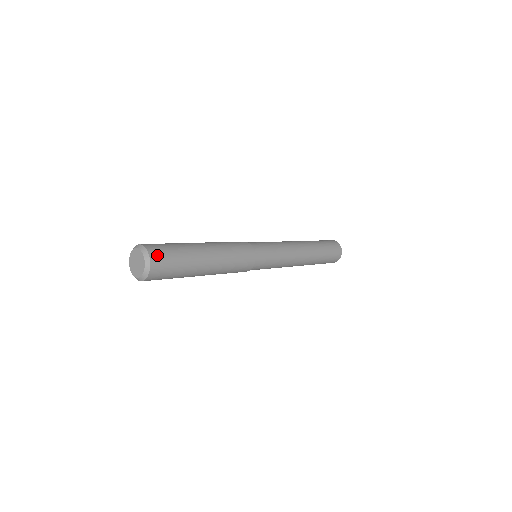
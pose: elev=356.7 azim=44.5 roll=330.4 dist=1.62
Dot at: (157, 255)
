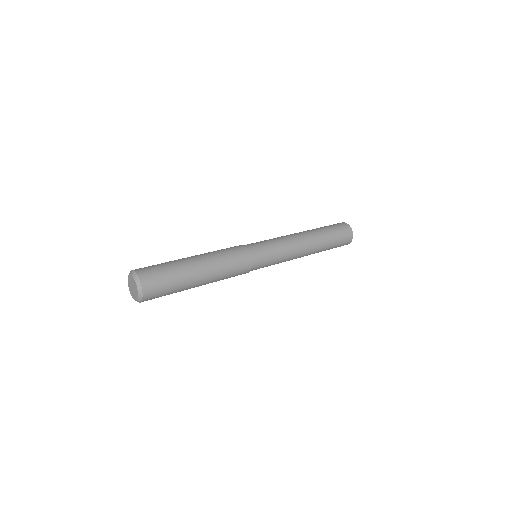
Dot at: (147, 277)
